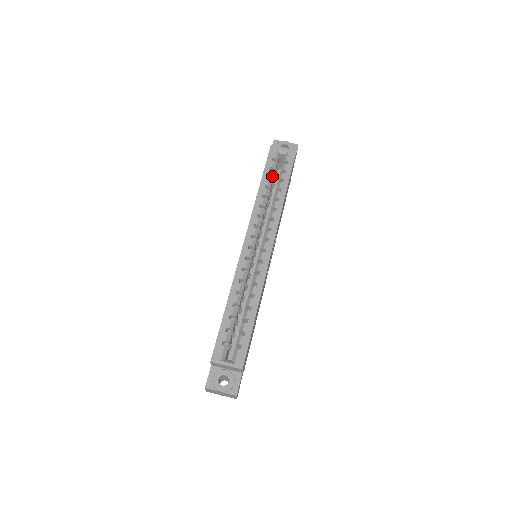
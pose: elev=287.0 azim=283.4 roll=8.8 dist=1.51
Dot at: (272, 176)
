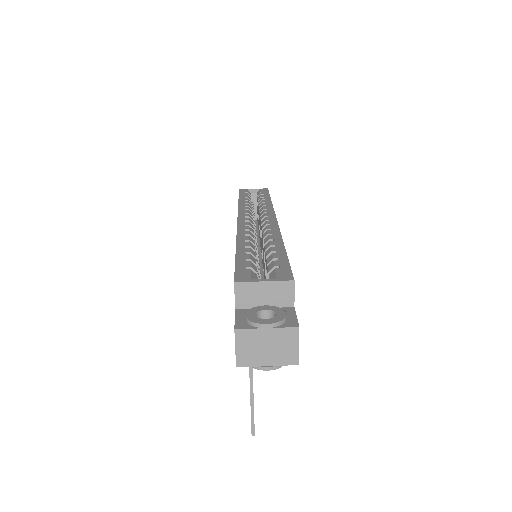
Dot at: (249, 199)
